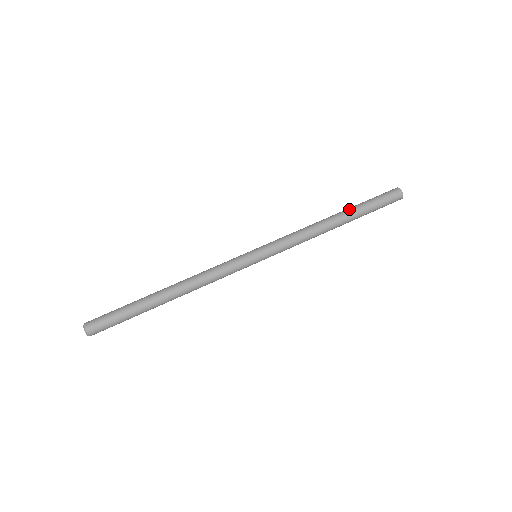
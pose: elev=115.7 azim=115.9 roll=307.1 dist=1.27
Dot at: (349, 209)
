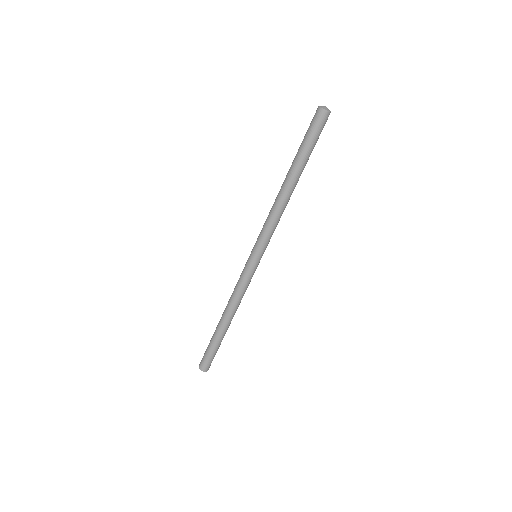
Dot at: (291, 165)
